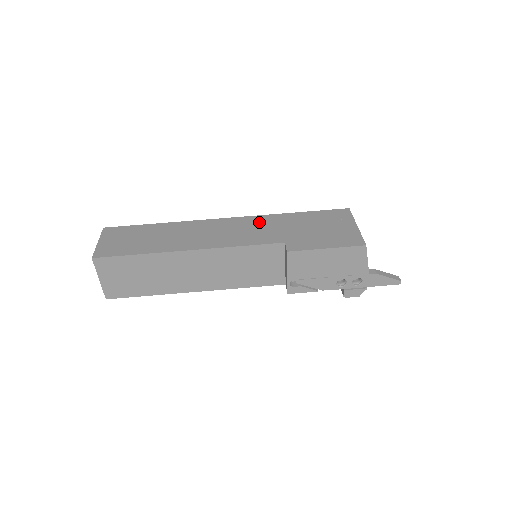
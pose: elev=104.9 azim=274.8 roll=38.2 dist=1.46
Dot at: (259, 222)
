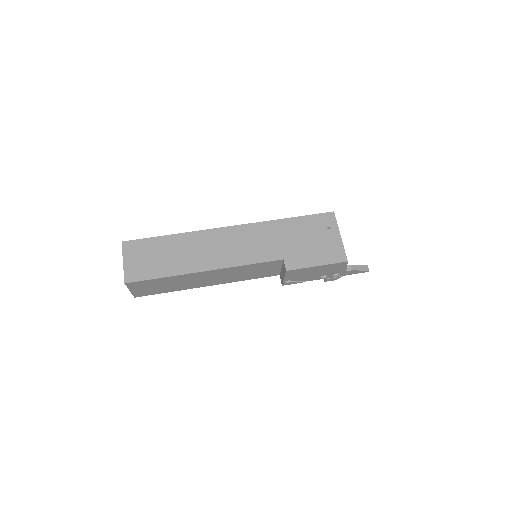
Dot at: (259, 232)
